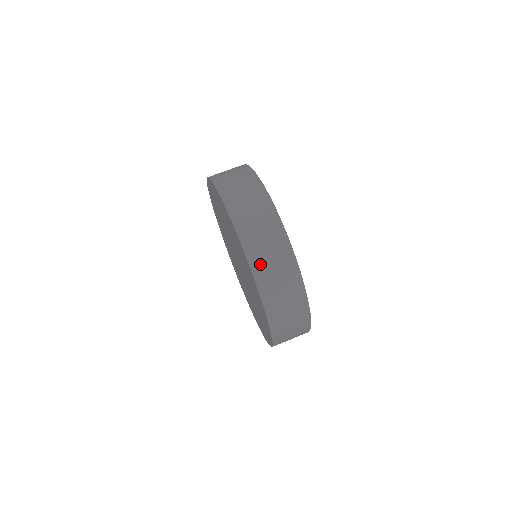
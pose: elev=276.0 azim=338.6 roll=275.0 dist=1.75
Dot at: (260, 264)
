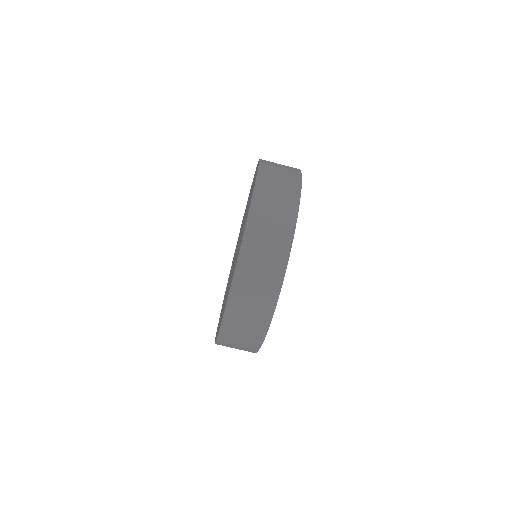
Dot at: (265, 187)
